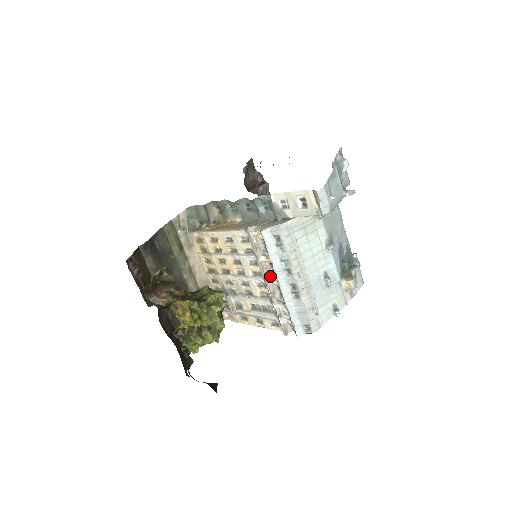
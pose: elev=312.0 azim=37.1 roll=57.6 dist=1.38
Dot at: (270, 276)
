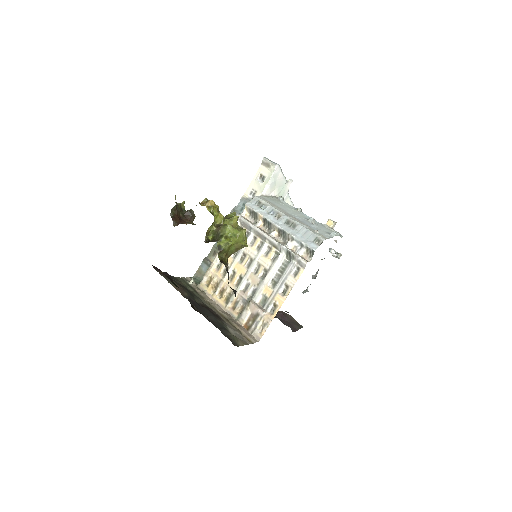
Dot at: (268, 233)
